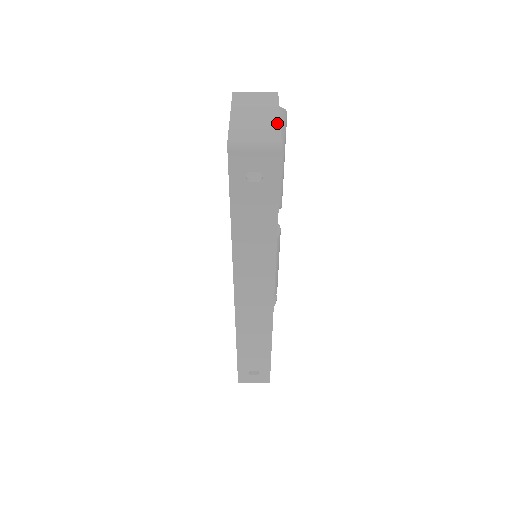
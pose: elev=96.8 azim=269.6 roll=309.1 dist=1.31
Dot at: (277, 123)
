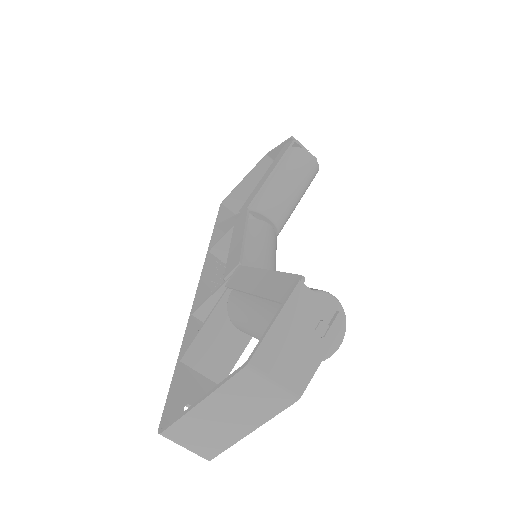
Dot at: (233, 441)
